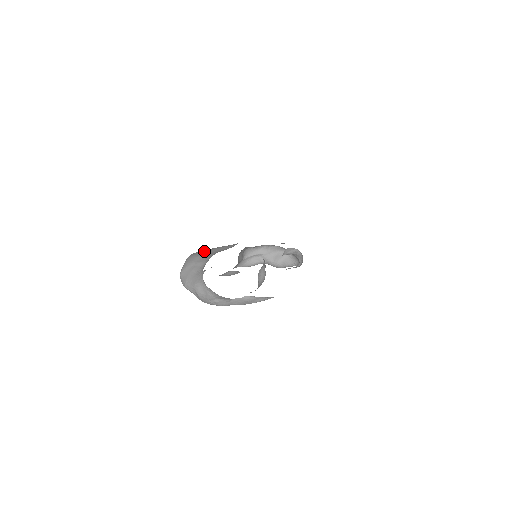
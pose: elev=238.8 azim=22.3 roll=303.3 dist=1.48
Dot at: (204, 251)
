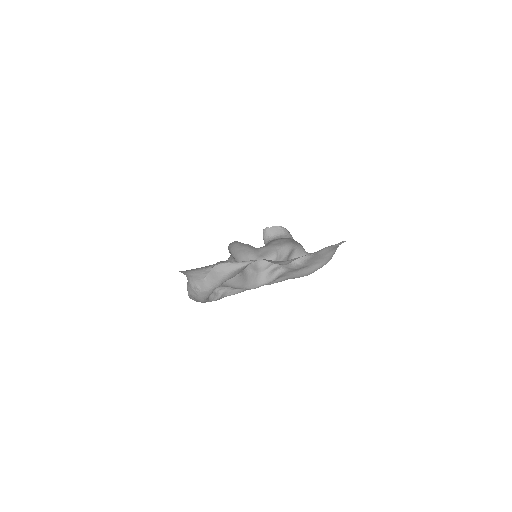
Dot at: occluded
